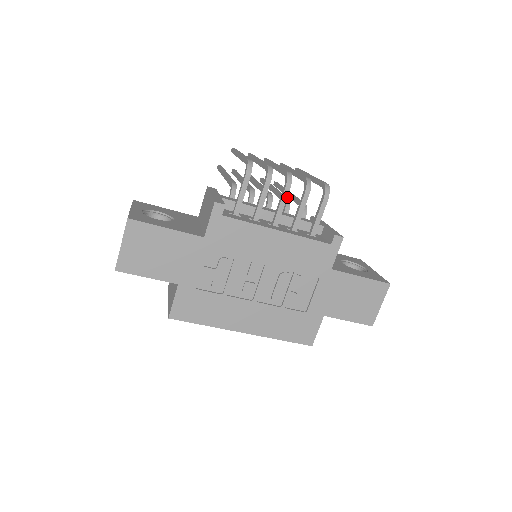
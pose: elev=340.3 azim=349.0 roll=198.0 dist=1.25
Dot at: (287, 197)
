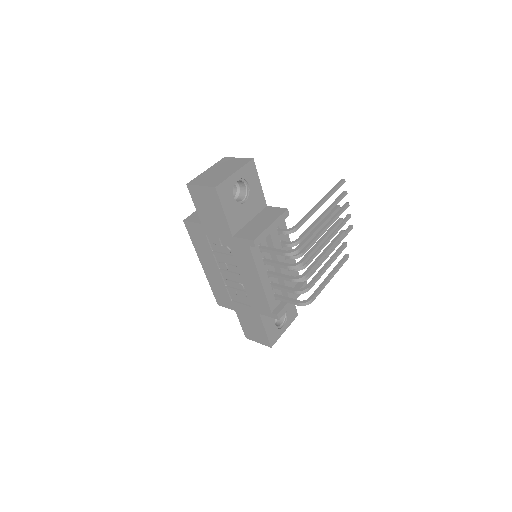
Dot at: occluded
